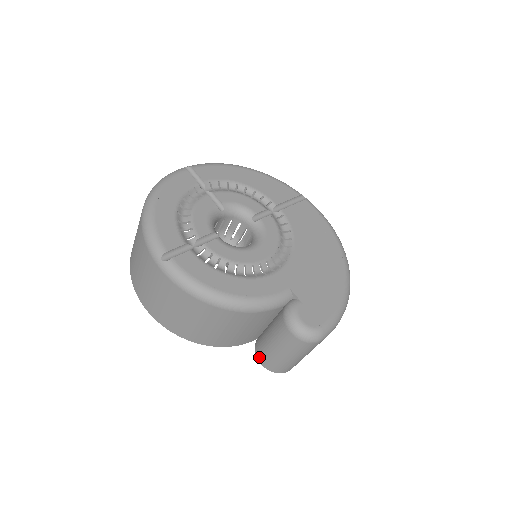
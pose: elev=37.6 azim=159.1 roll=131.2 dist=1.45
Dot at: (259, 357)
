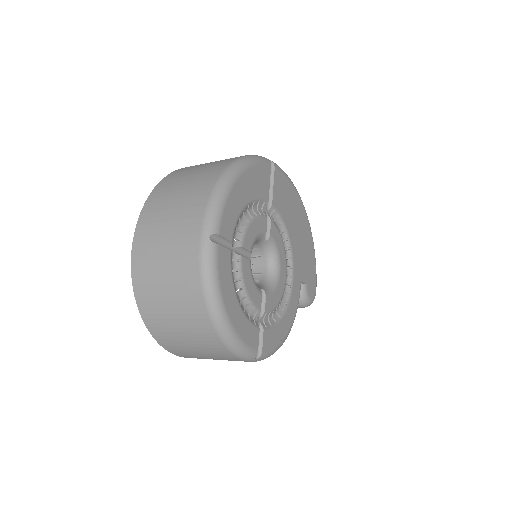
Dot at: occluded
